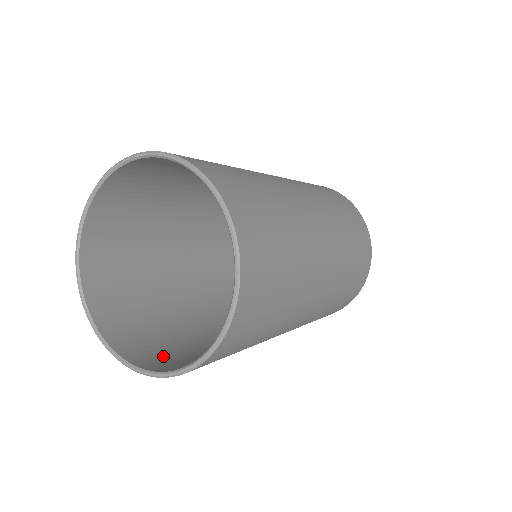
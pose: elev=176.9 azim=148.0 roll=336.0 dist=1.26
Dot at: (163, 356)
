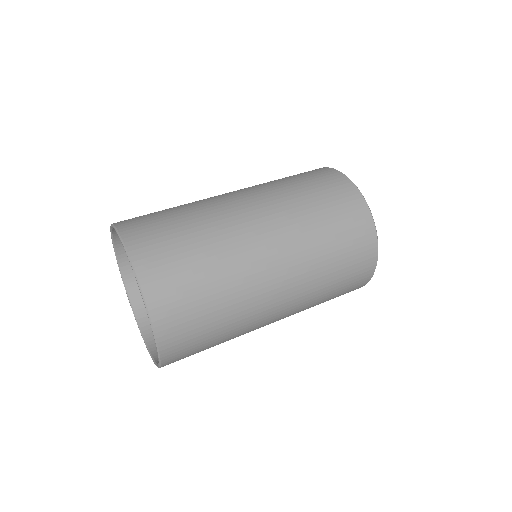
Dot at: occluded
